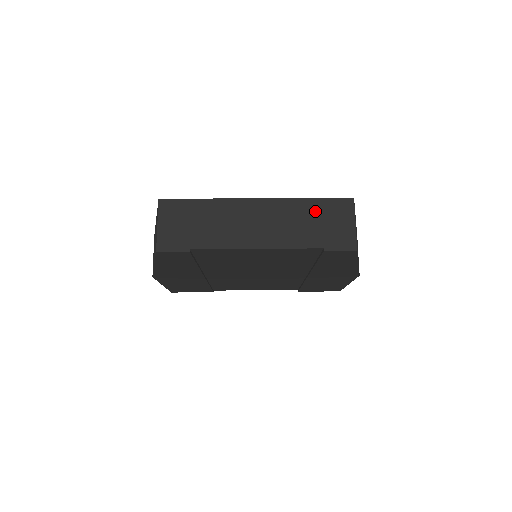
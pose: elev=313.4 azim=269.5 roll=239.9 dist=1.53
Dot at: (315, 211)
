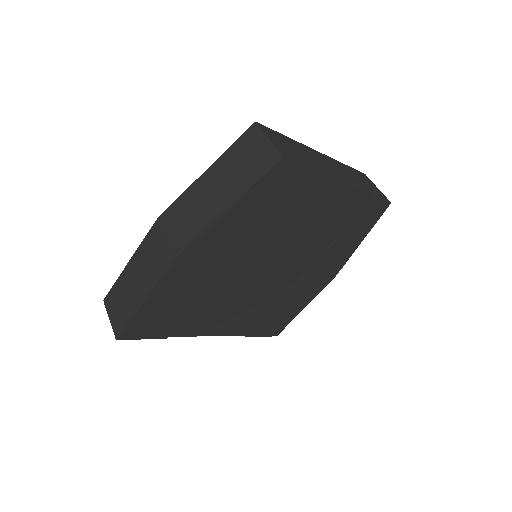
Dot at: (354, 173)
